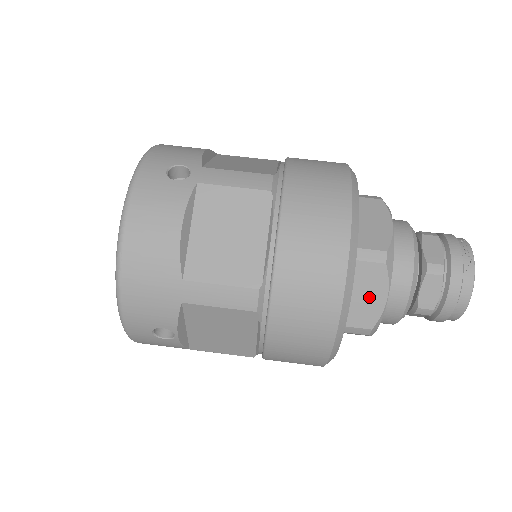
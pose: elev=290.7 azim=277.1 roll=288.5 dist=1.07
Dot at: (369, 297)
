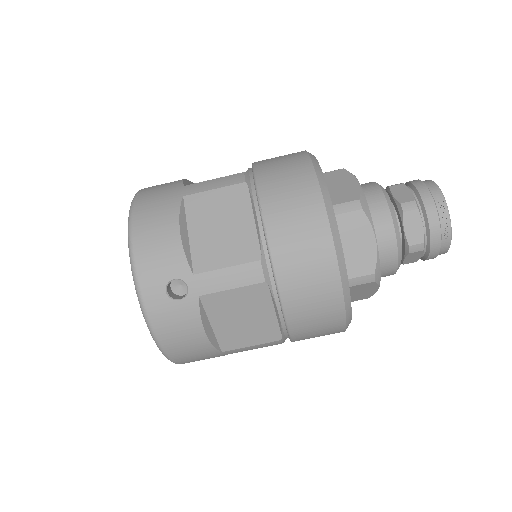
Dot at: (364, 292)
